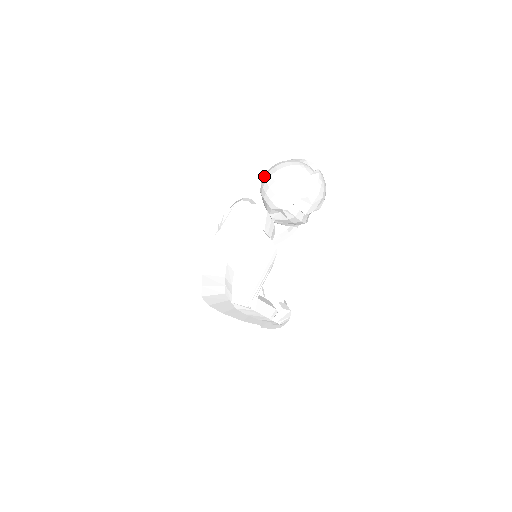
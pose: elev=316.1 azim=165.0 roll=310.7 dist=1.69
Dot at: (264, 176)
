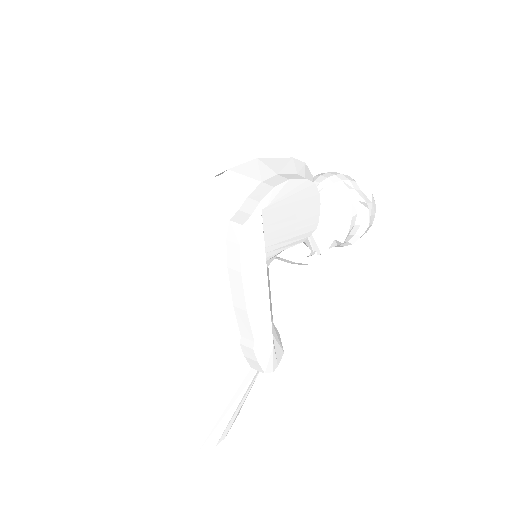
Dot at: occluded
